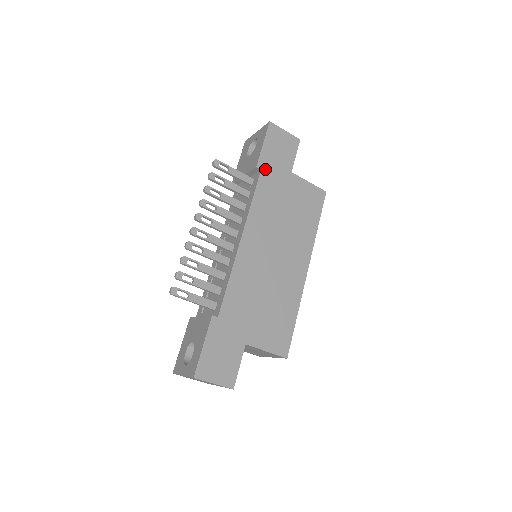
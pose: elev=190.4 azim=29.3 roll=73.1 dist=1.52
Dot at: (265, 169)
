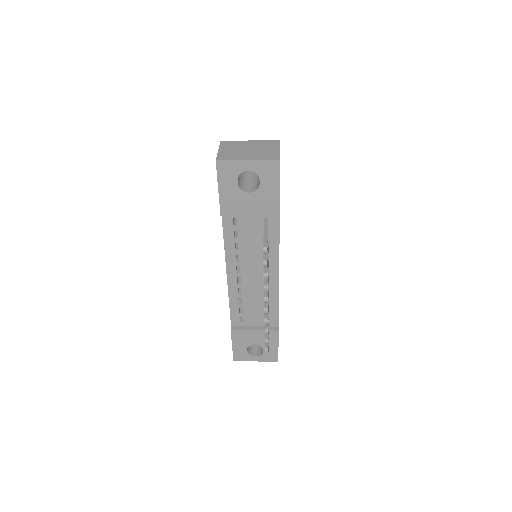
Dot at: occluded
